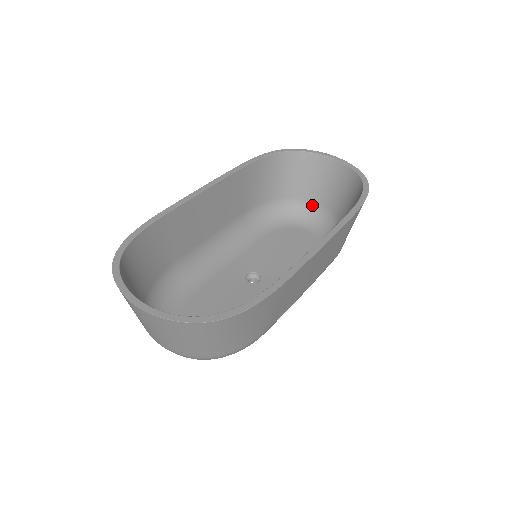
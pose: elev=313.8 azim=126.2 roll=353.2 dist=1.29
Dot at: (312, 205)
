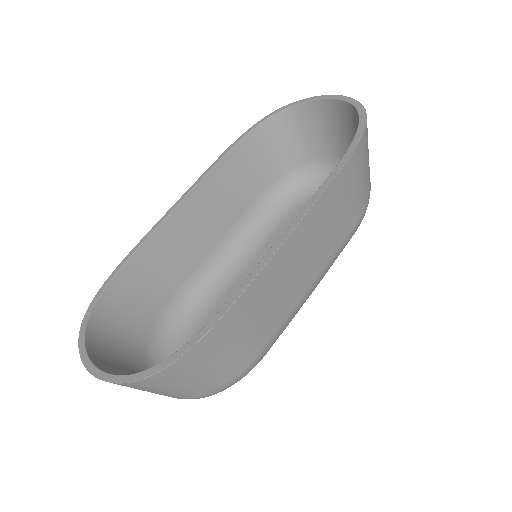
Dot at: (333, 161)
